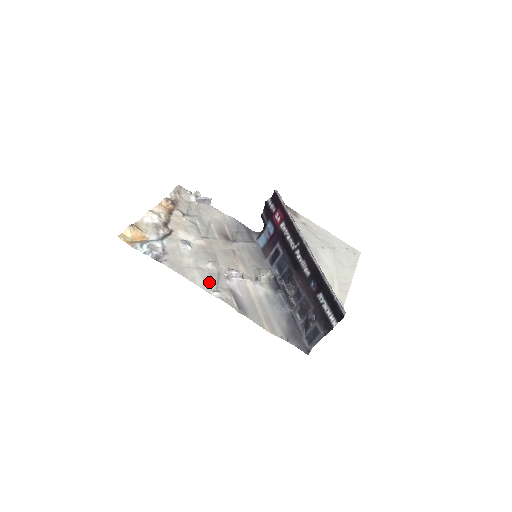
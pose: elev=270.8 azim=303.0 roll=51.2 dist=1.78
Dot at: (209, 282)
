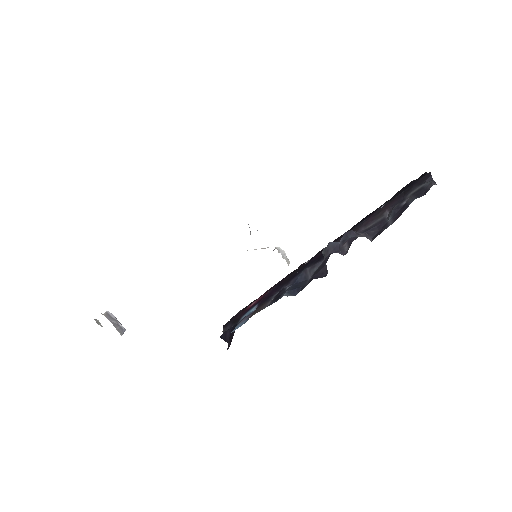
Dot at: occluded
